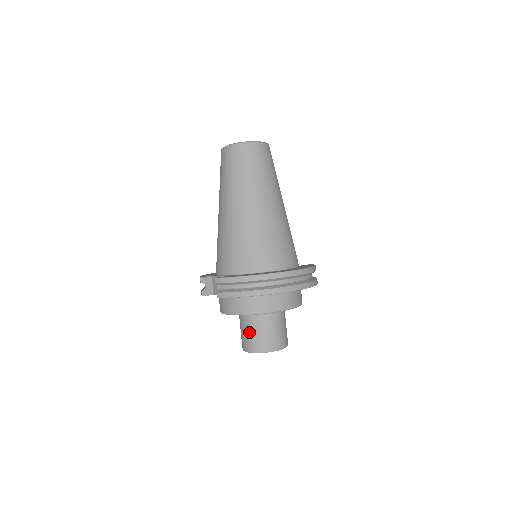
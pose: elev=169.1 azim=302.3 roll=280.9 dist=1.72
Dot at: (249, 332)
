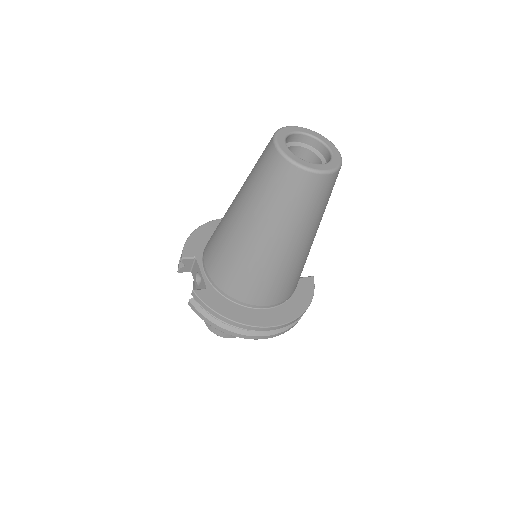
Dot at: occluded
